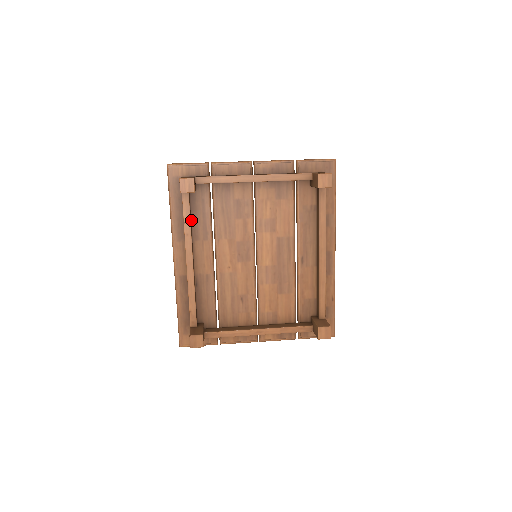
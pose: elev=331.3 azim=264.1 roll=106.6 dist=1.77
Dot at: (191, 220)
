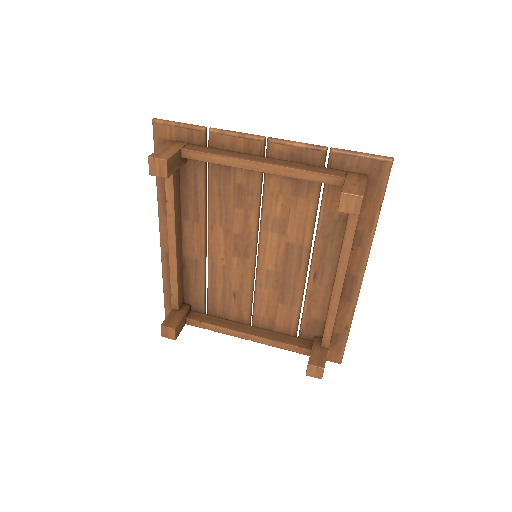
Dot at: (180, 195)
